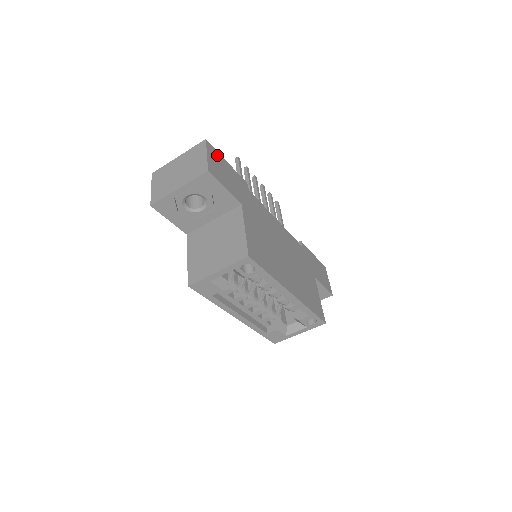
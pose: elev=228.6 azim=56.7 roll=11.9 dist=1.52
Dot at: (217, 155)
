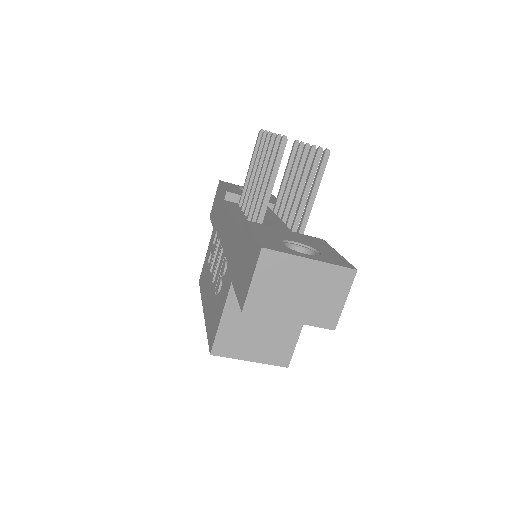
Dot at: occluded
